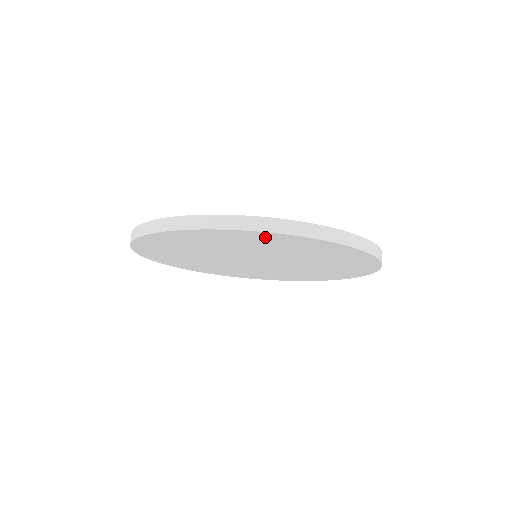
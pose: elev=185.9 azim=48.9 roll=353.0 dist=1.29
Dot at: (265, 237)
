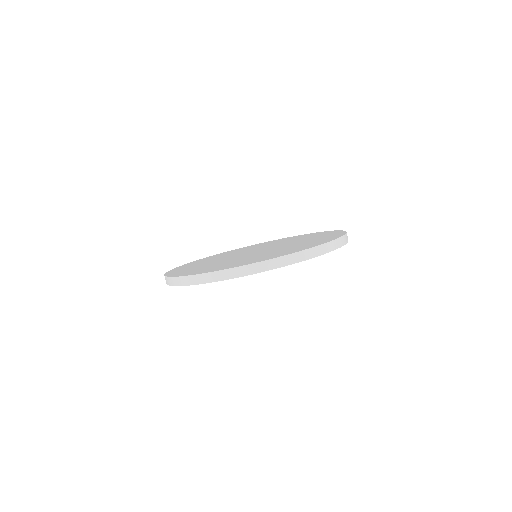
Dot at: occluded
